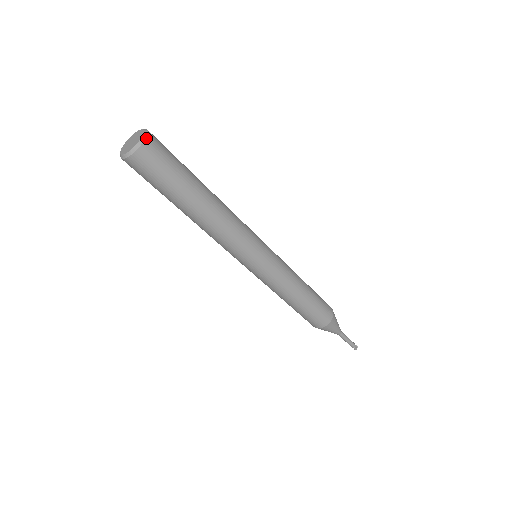
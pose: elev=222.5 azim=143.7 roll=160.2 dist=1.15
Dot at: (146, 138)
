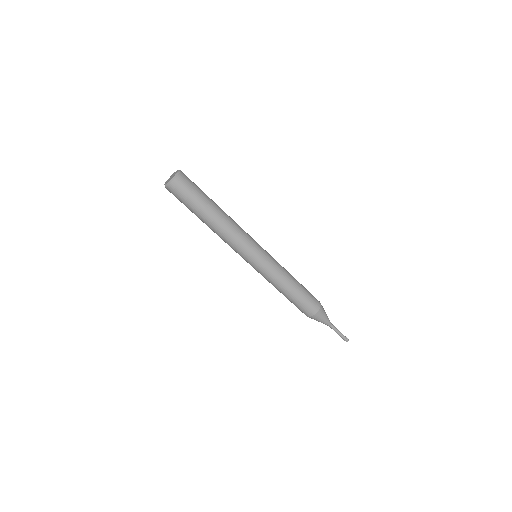
Dot at: (173, 181)
